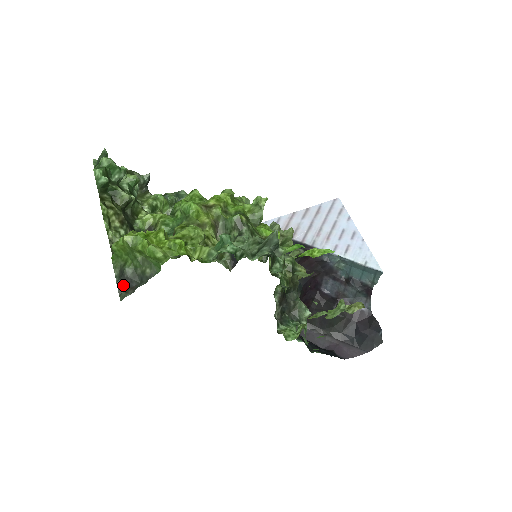
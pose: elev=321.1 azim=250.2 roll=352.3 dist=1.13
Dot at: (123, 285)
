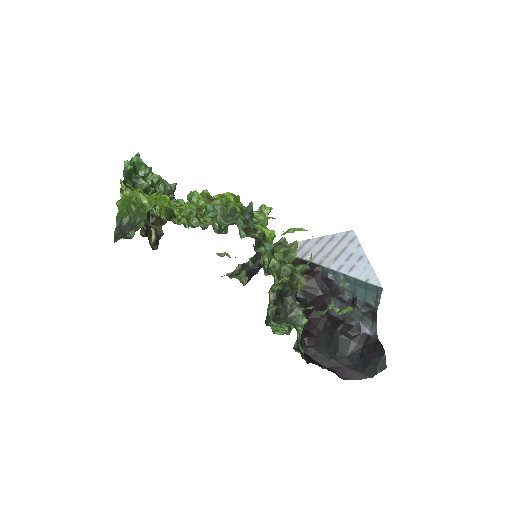
Dot at: (119, 233)
